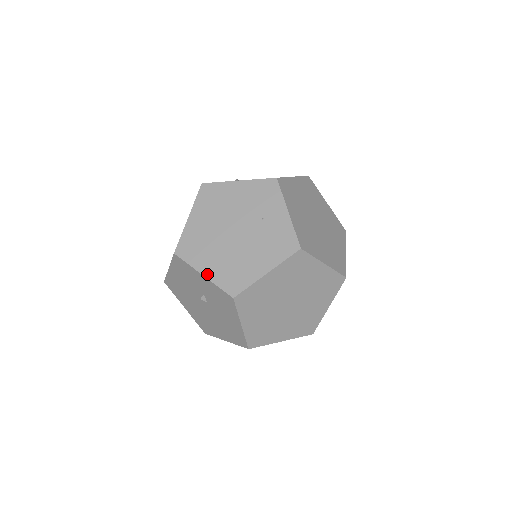
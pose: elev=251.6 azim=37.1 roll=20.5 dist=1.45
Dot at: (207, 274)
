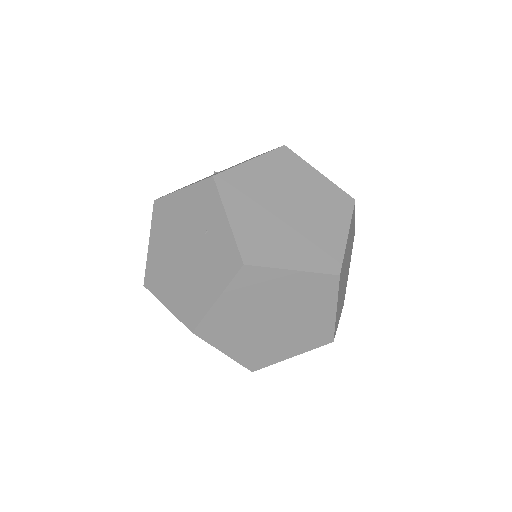
Dot at: (169, 306)
